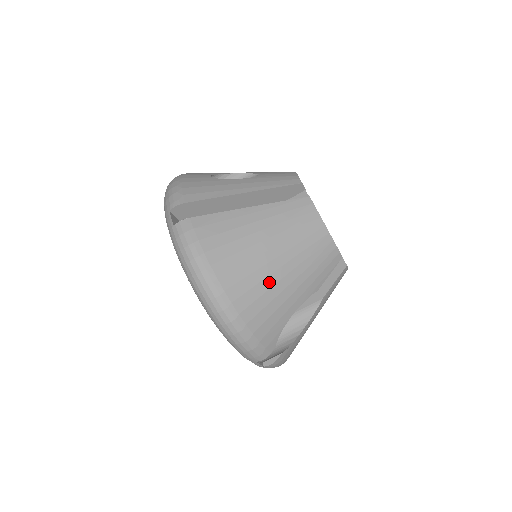
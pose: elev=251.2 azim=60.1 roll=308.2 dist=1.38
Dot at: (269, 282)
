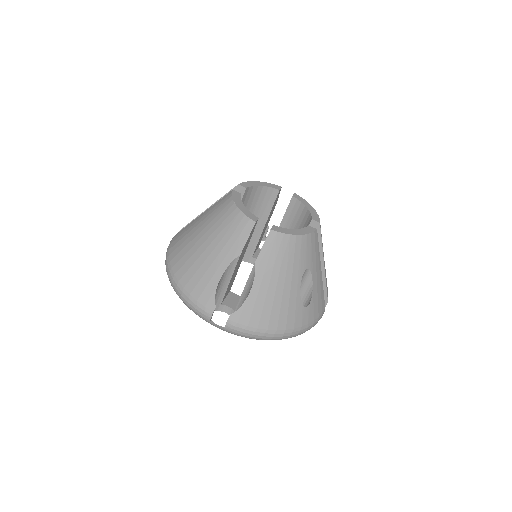
Dot at: (197, 255)
